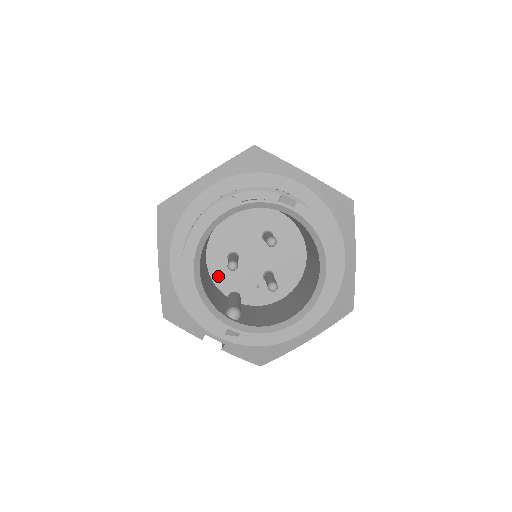
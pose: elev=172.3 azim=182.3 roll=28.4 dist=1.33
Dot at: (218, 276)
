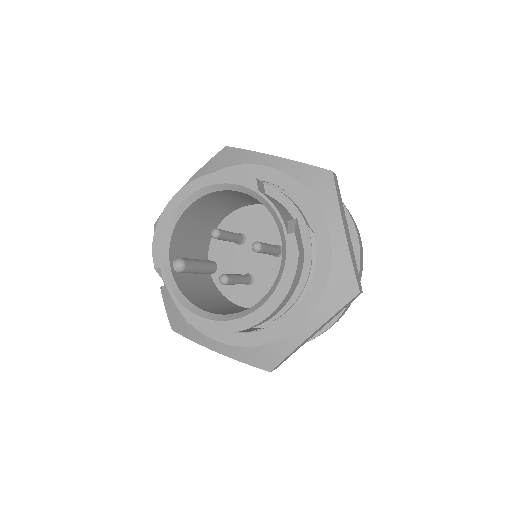
Dot at: (218, 240)
